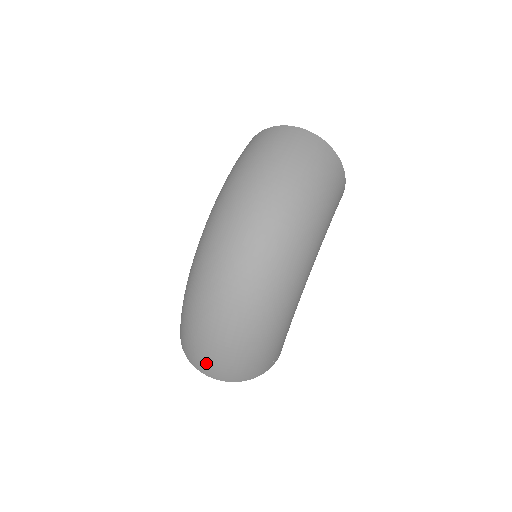
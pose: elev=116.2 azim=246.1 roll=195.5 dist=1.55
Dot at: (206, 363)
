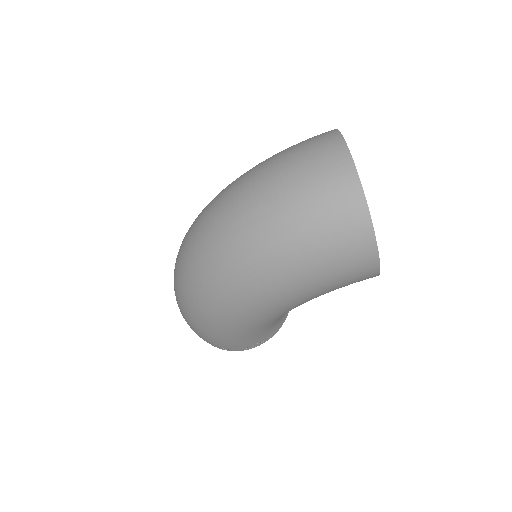
Dot at: occluded
